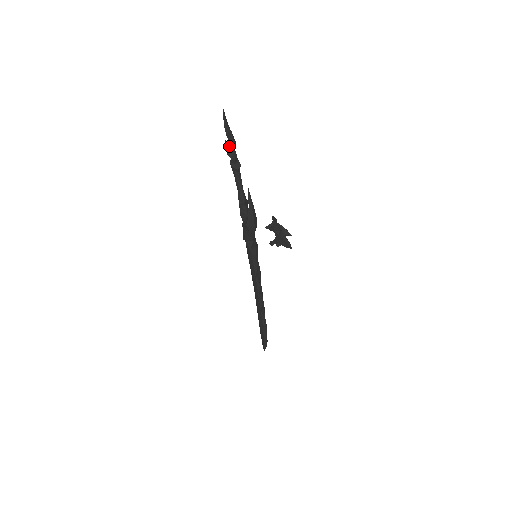
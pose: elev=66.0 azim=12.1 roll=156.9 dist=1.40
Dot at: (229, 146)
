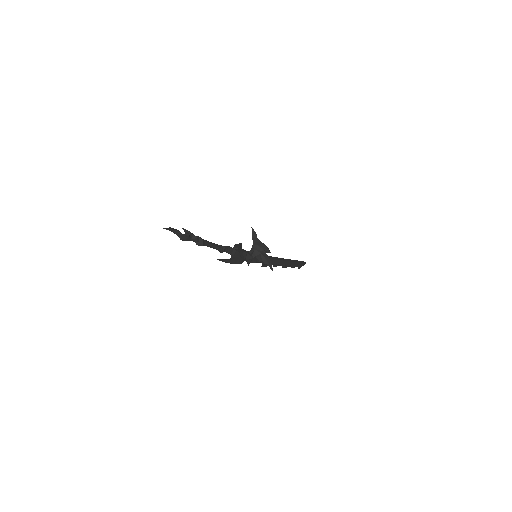
Dot at: occluded
